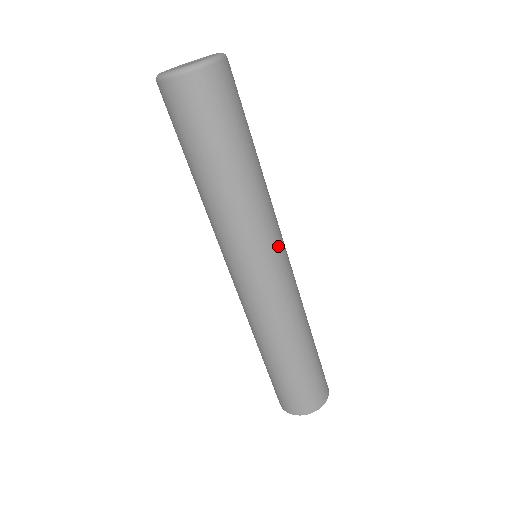
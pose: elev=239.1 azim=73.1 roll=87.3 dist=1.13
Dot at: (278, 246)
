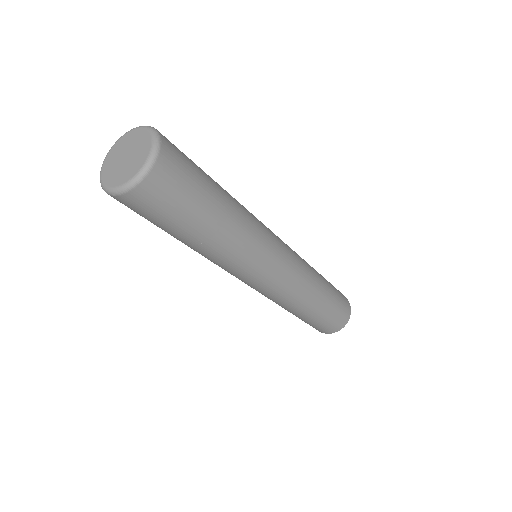
Dot at: (274, 253)
